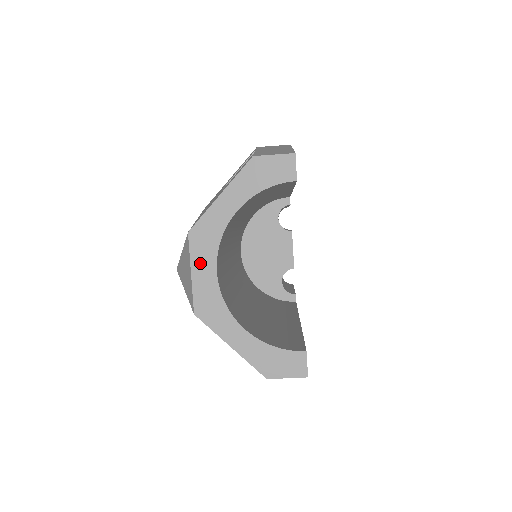
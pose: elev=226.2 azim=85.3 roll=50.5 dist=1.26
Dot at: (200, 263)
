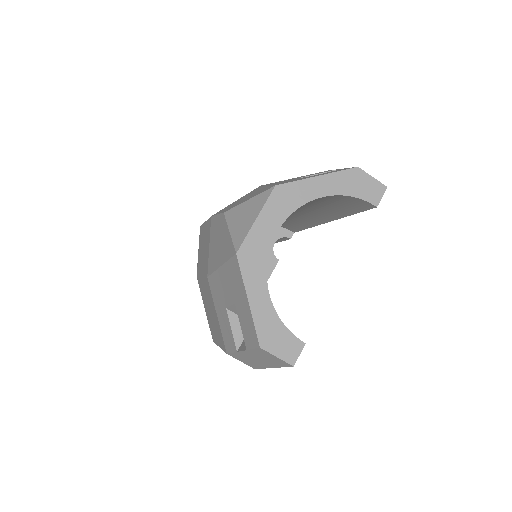
Dot at: (269, 216)
